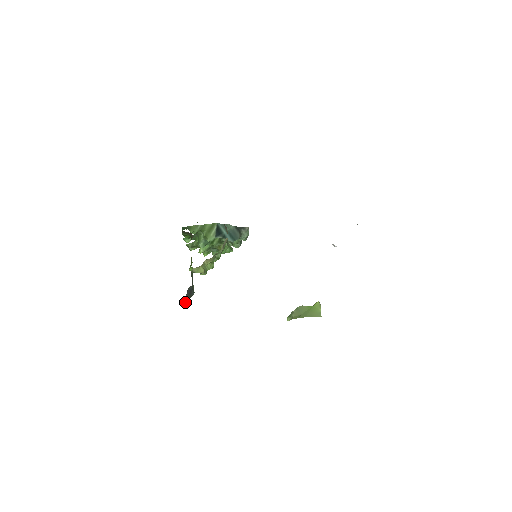
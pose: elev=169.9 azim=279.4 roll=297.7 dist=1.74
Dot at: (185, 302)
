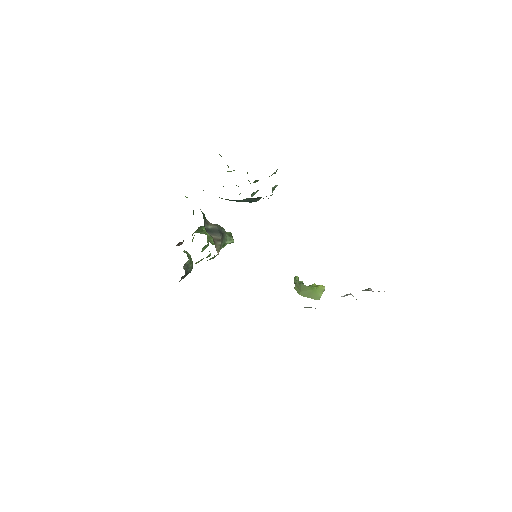
Dot at: occluded
